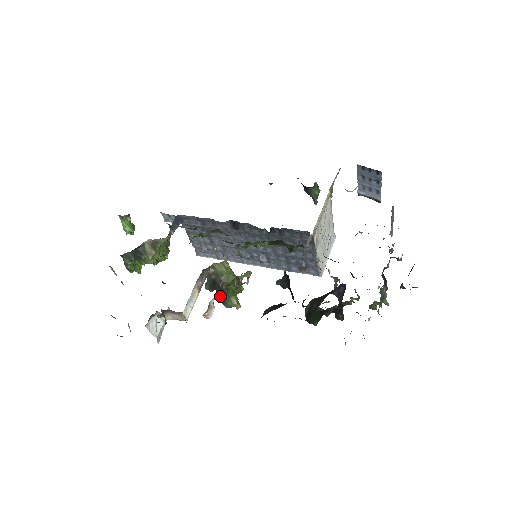
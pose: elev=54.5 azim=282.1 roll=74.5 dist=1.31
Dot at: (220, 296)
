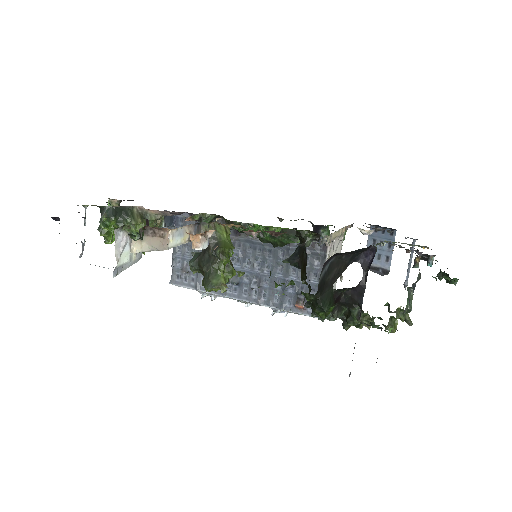
Dot at: occluded
